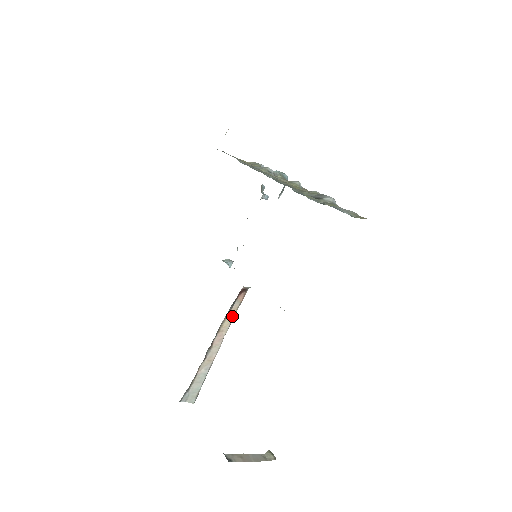
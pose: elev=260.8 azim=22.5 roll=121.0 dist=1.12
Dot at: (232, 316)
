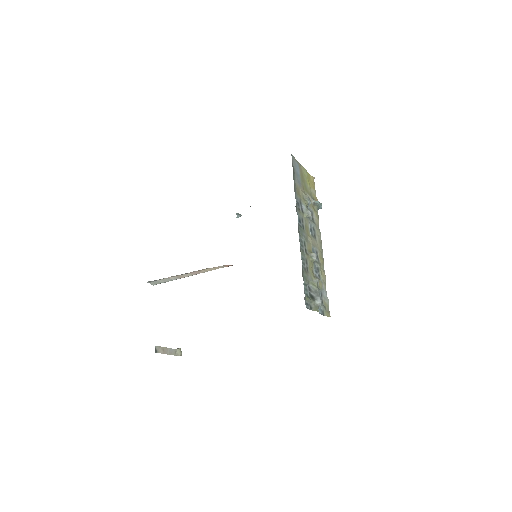
Dot at: (214, 269)
